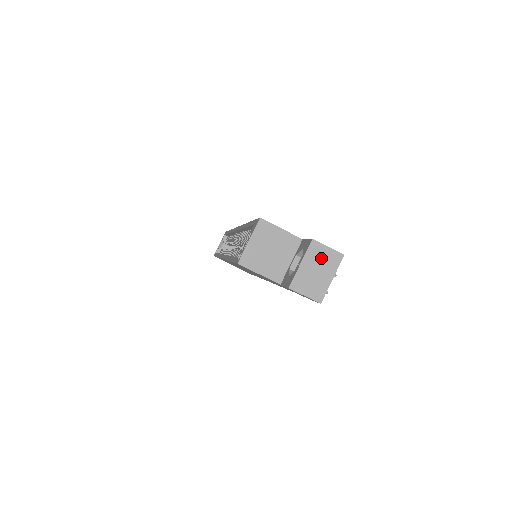
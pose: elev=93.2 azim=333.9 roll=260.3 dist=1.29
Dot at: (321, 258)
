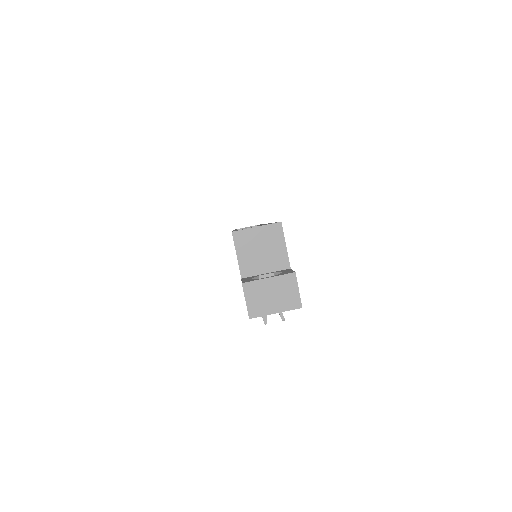
Dot at: (285, 291)
